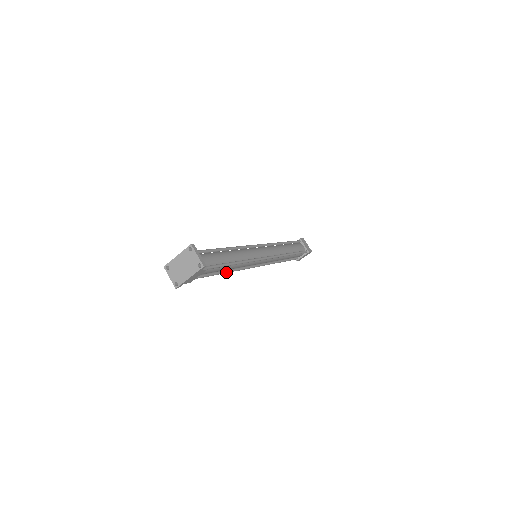
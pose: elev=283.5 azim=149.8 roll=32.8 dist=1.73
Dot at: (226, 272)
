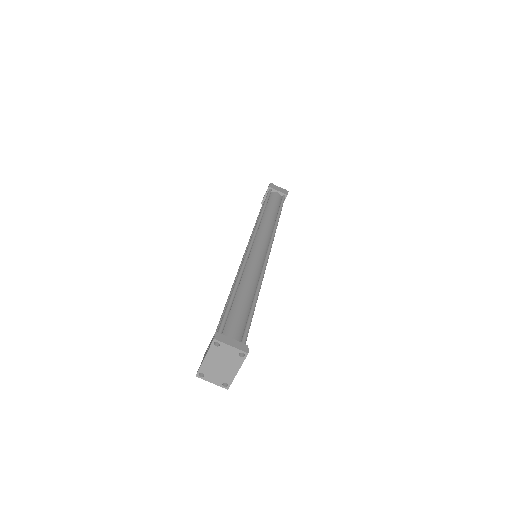
Dot at: occluded
